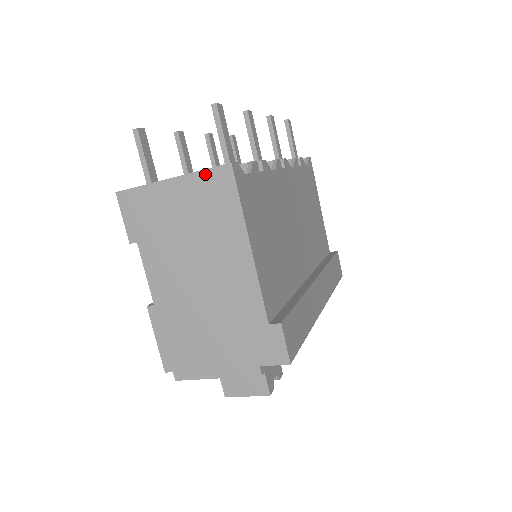
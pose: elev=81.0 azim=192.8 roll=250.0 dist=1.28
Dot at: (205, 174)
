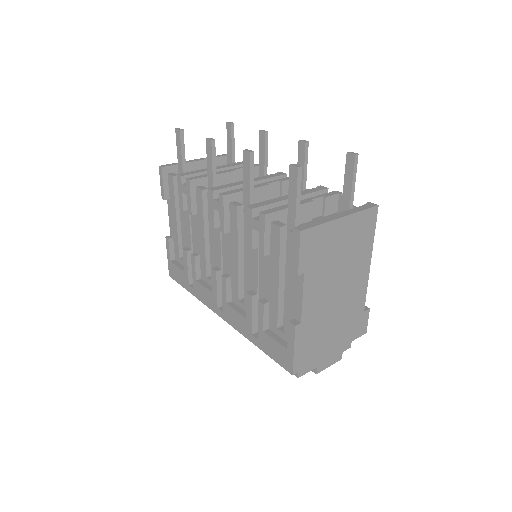
Dot at: (363, 213)
